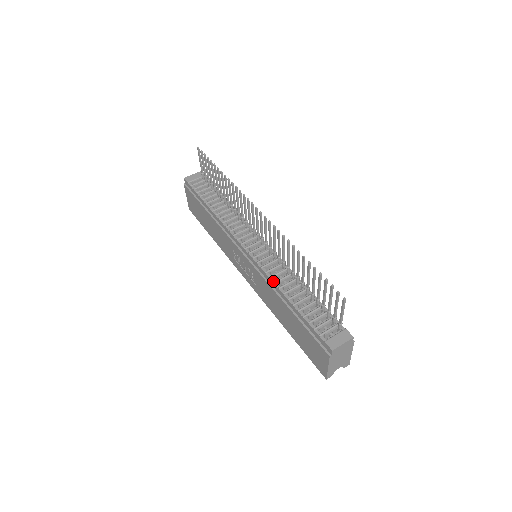
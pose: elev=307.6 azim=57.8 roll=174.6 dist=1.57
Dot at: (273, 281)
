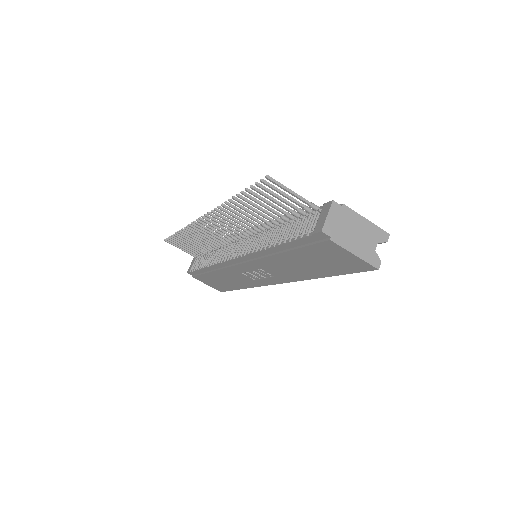
Dot at: (259, 250)
